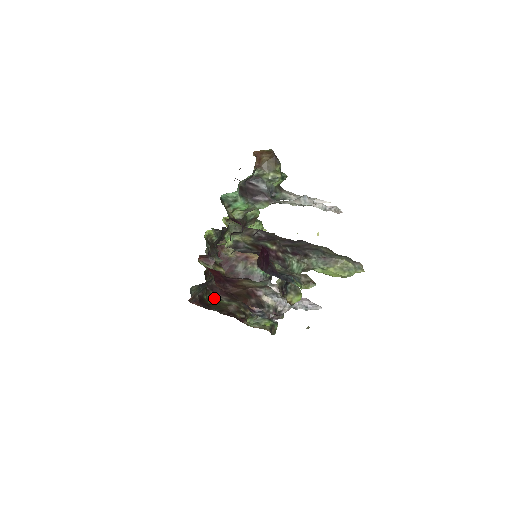
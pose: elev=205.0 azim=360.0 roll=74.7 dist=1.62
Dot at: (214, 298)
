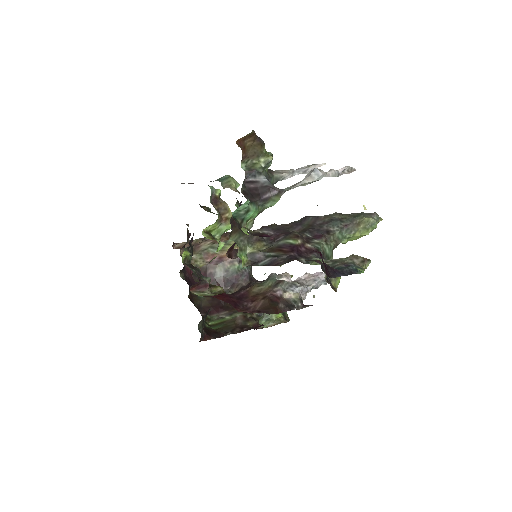
Dot at: (213, 320)
